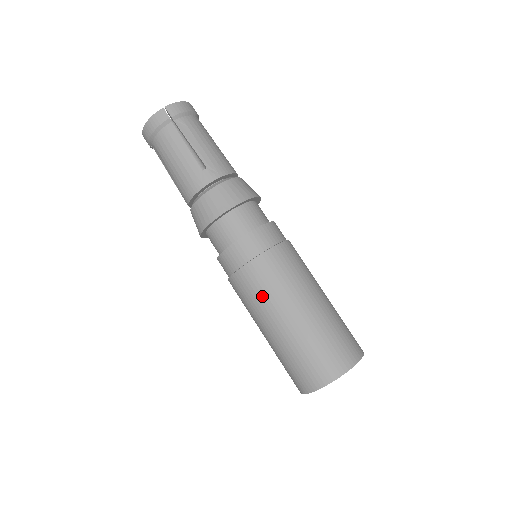
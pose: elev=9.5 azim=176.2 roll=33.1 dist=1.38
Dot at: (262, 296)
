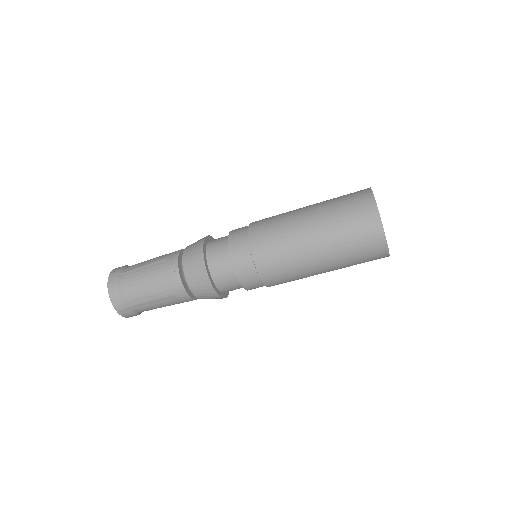
Dot at: (280, 239)
